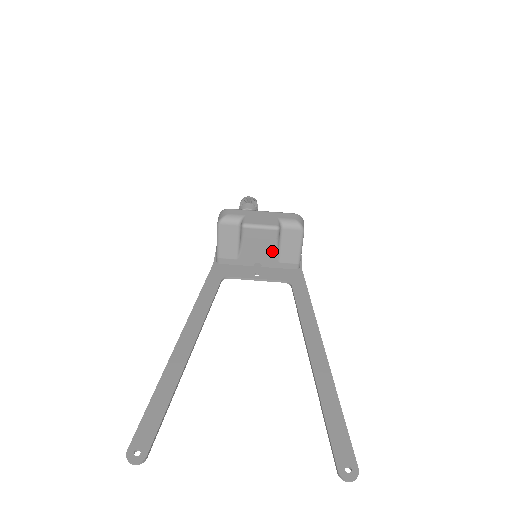
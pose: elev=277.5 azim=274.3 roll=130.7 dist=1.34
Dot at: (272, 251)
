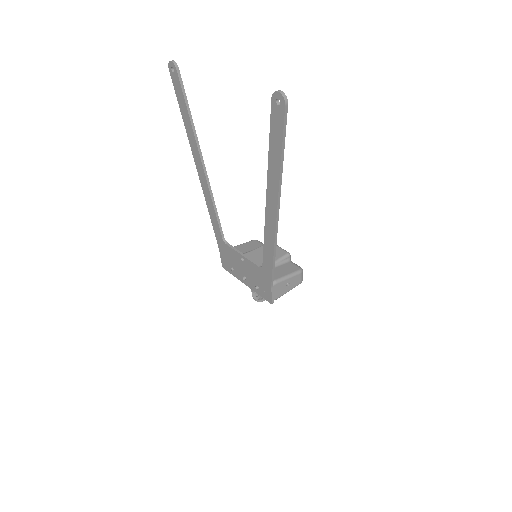
Dot at: occluded
